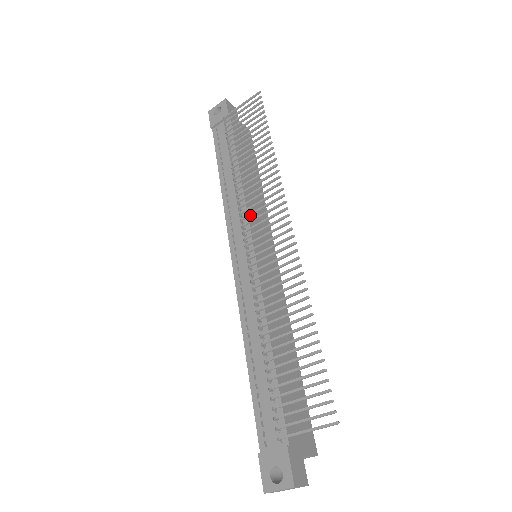
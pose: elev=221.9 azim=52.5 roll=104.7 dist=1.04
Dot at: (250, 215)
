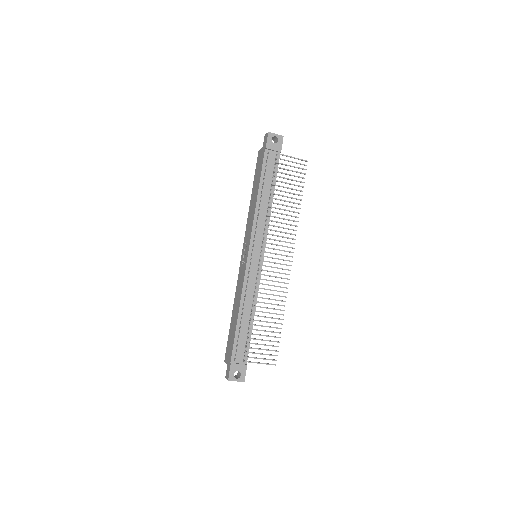
Dot at: occluded
